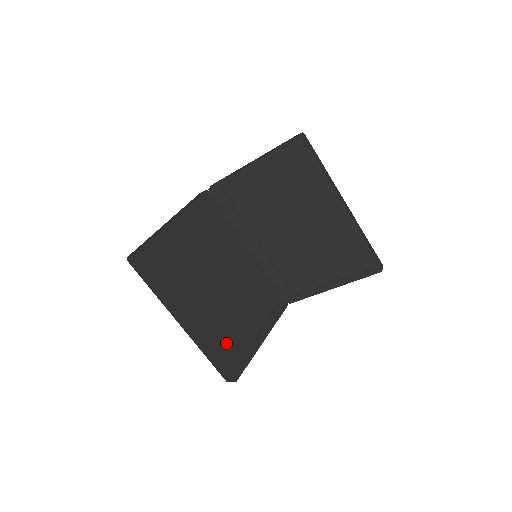
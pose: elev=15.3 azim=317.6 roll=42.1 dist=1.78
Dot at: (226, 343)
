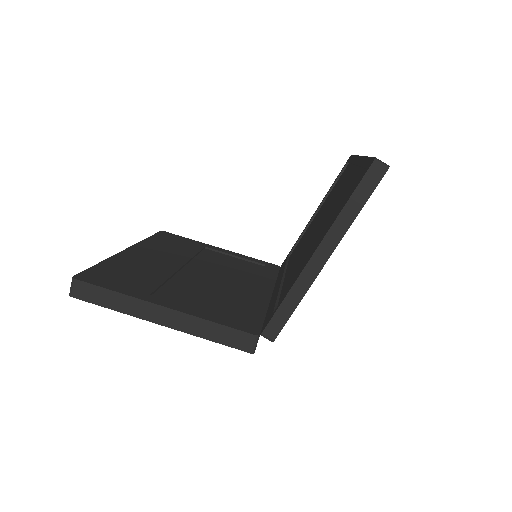
Dot at: (127, 272)
